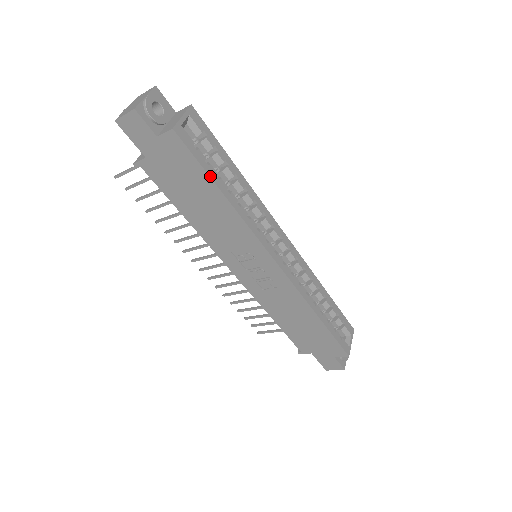
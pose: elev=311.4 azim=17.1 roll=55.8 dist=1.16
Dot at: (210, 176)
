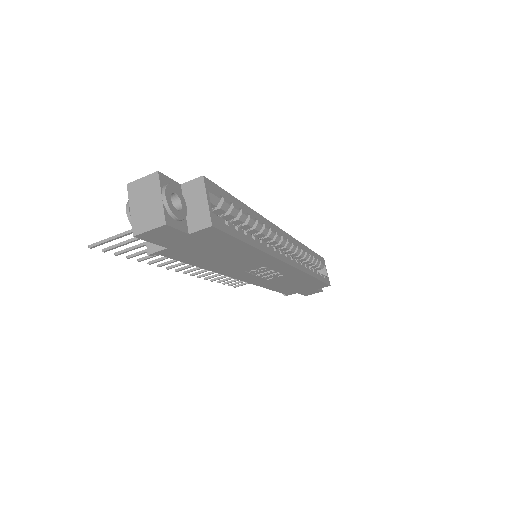
Dot at: (243, 241)
